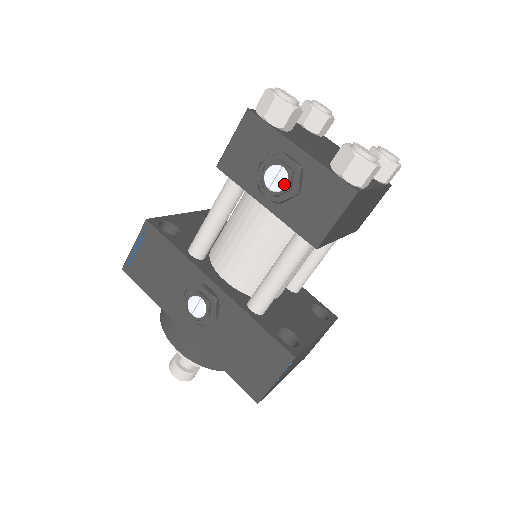
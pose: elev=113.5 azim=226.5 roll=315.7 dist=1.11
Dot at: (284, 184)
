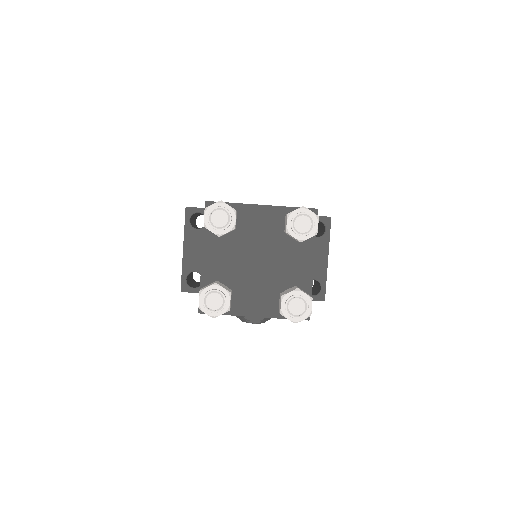
Dot at: occluded
